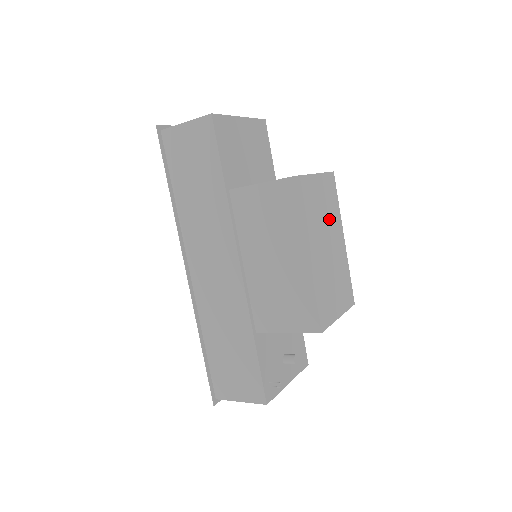
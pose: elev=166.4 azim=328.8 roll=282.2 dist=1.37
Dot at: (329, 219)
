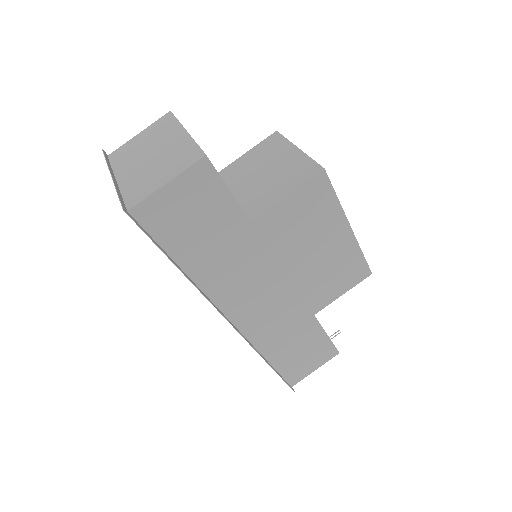
Dot at: occluded
